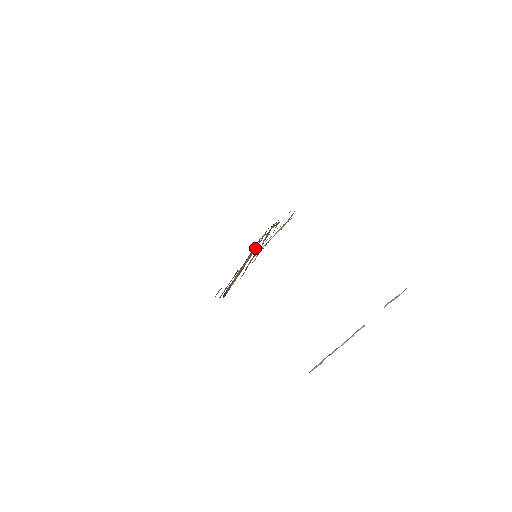
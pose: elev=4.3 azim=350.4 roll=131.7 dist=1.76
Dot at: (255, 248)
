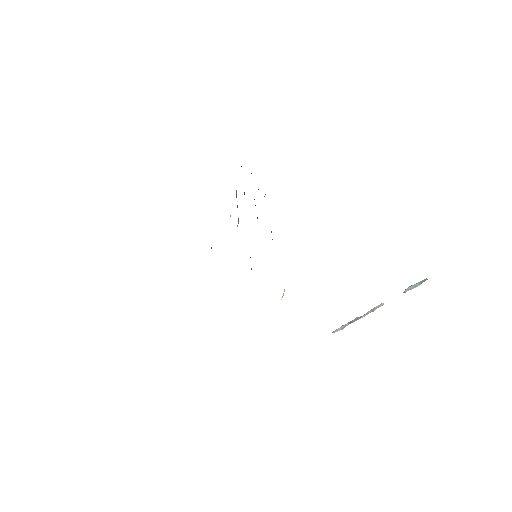
Dot at: occluded
